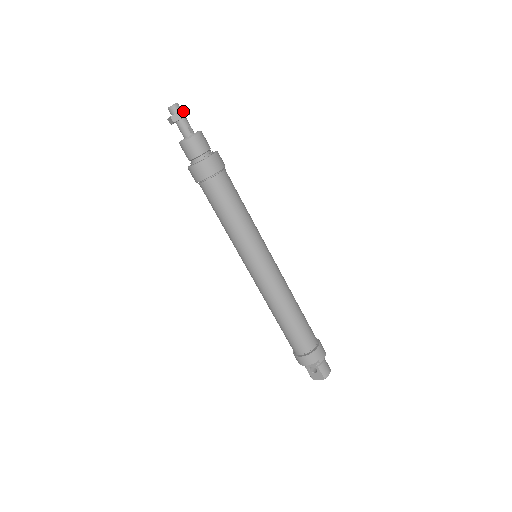
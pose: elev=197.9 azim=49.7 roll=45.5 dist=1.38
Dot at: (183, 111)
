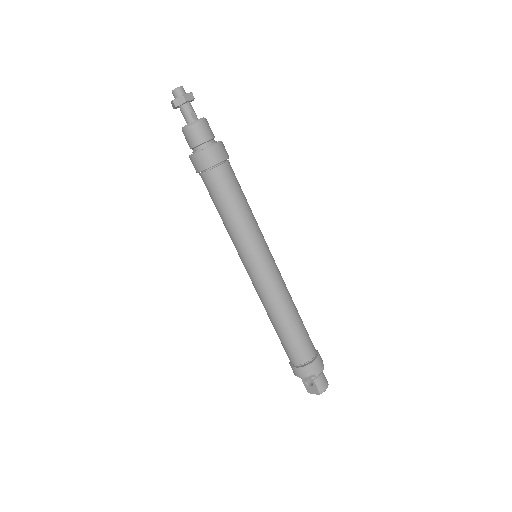
Dot at: (186, 95)
